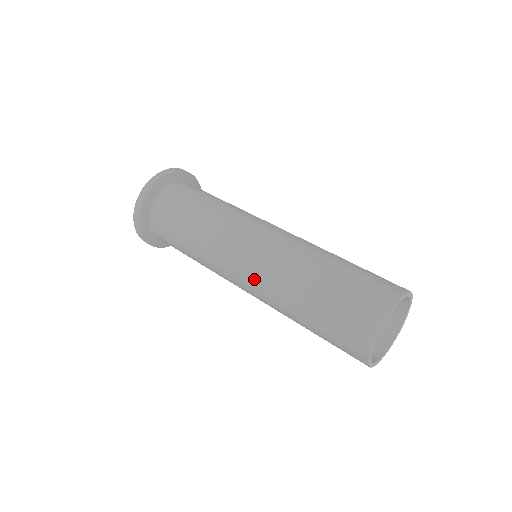
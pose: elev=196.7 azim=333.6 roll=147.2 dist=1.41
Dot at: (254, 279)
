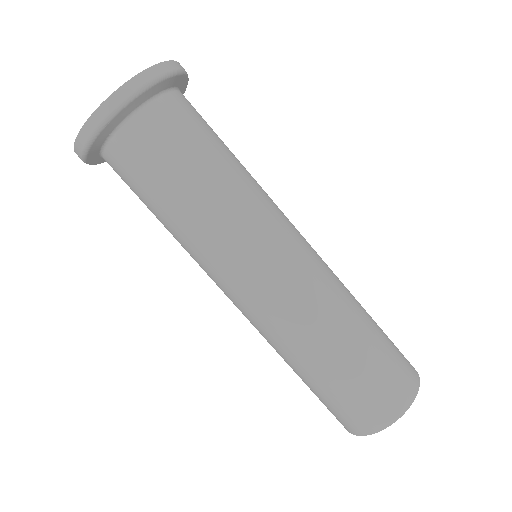
Dot at: (266, 309)
